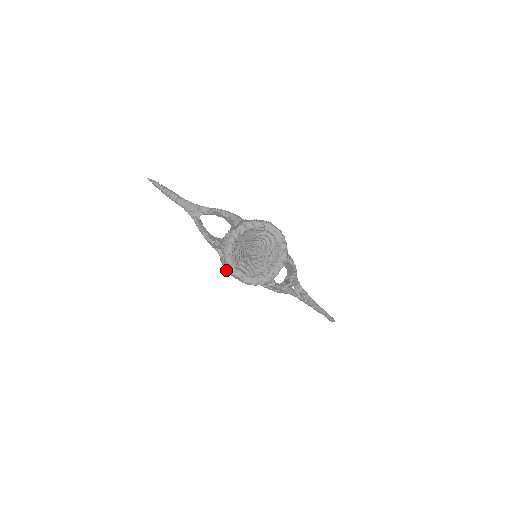
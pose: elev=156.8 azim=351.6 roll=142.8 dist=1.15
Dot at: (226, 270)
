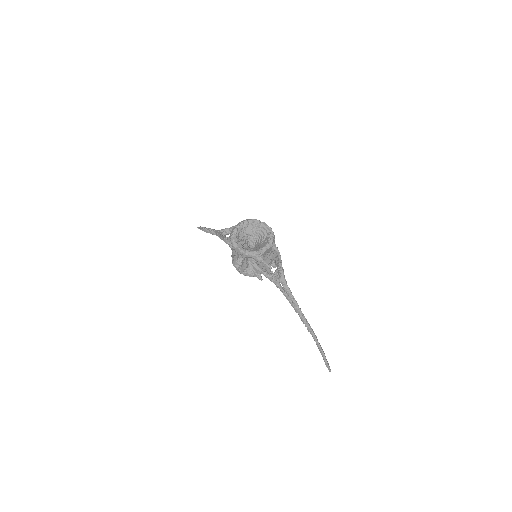
Dot at: (234, 266)
